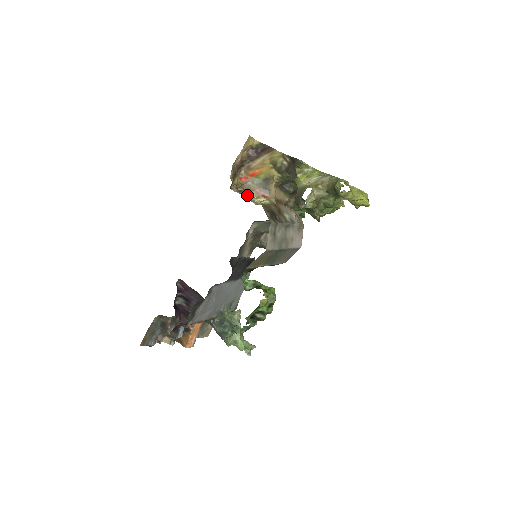
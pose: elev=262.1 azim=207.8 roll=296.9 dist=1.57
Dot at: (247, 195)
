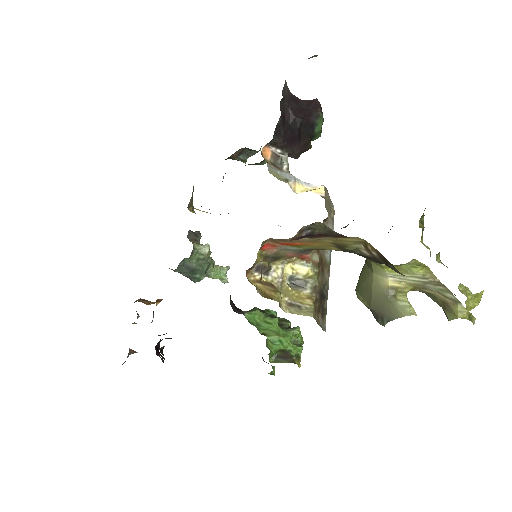
Dot at: (271, 263)
